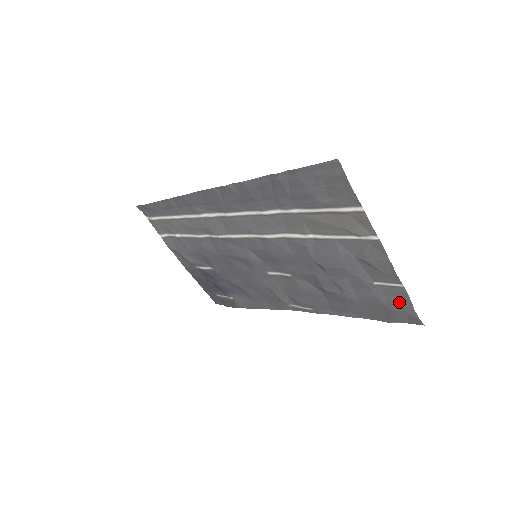
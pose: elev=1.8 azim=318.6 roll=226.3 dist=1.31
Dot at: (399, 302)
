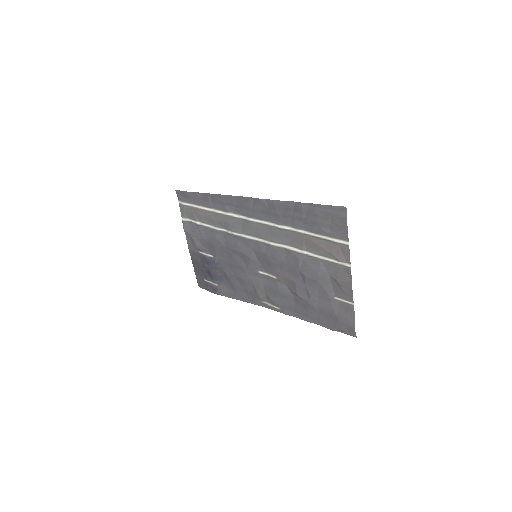
Dot at: (346, 316)
